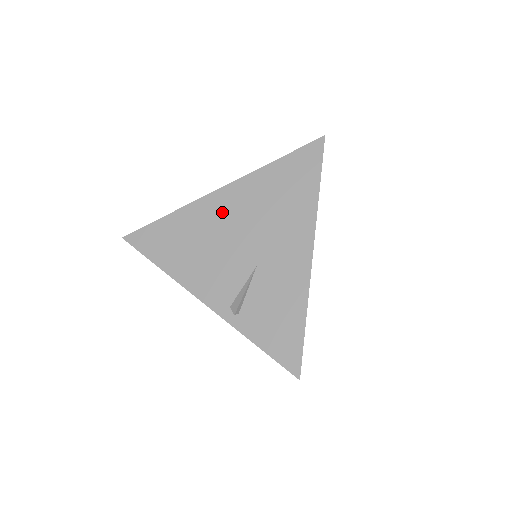
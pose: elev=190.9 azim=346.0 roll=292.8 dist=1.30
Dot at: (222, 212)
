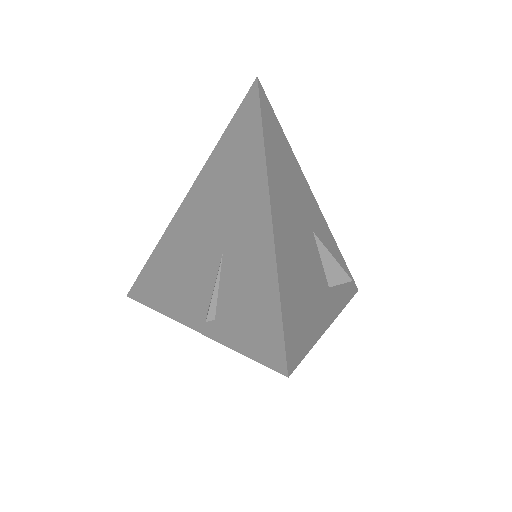
Dot at: (189, 218)
